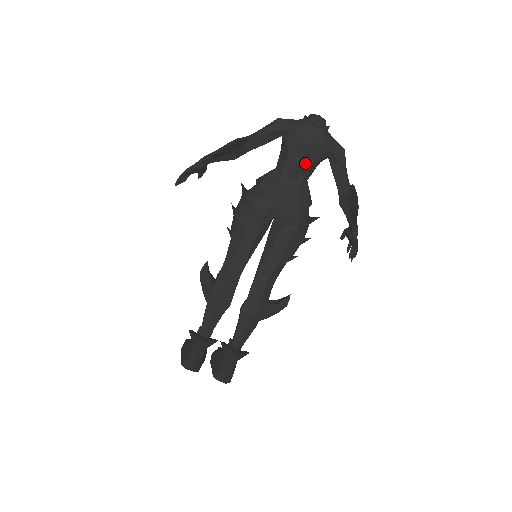
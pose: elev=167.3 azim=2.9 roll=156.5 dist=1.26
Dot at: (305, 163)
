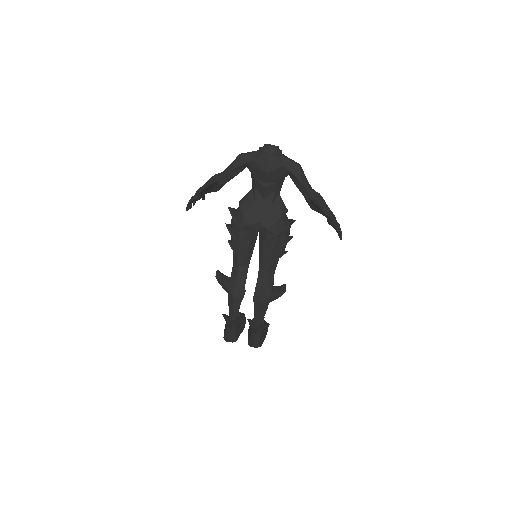
Dot at: (270, 184)
